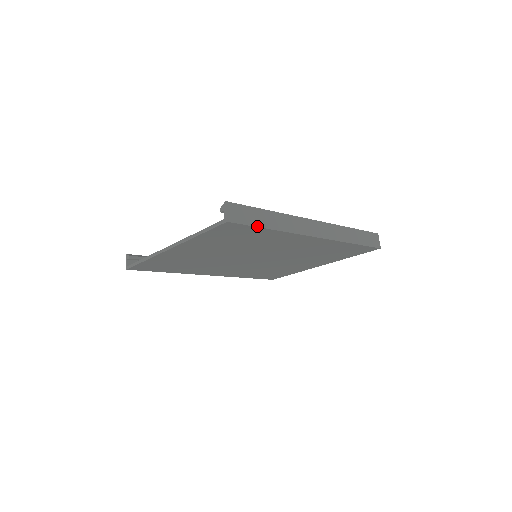
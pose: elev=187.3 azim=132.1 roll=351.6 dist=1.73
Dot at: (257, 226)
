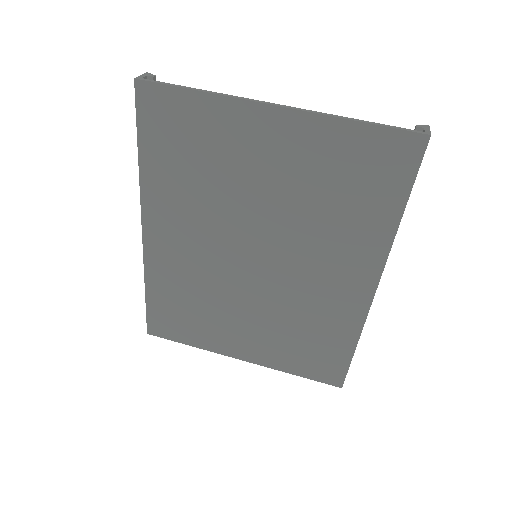
Dot at: (412, 187)
